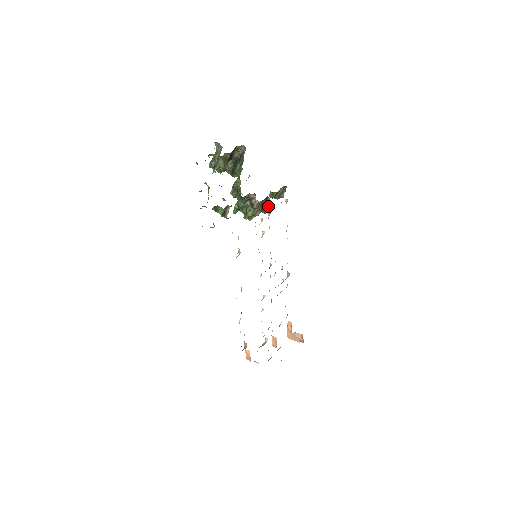
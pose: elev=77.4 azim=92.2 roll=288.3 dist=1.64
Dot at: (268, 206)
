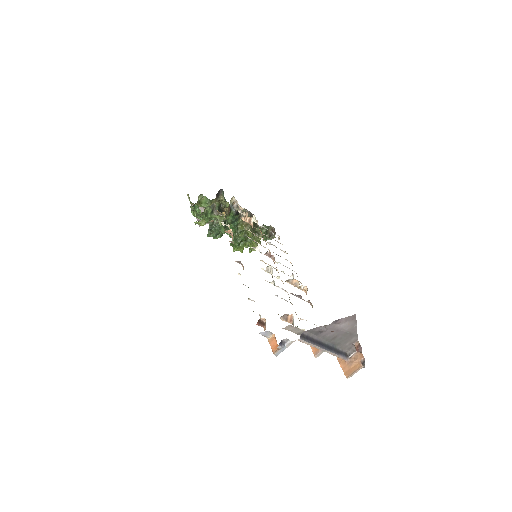
Dot at: (257, 226)
